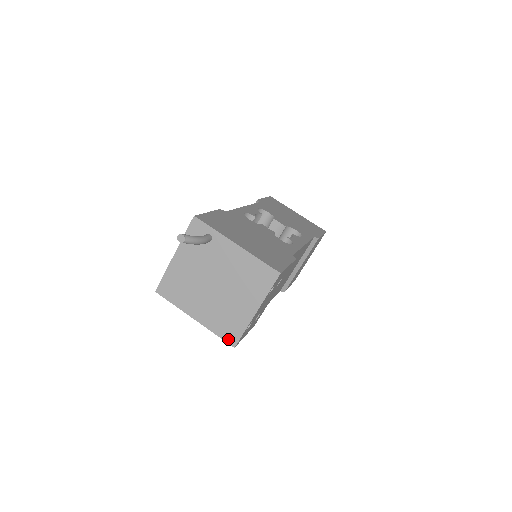
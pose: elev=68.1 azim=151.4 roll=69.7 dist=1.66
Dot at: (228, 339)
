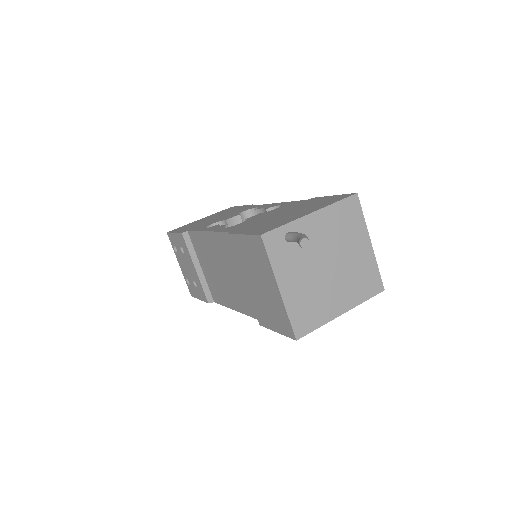
Dot at: (375, 291)
